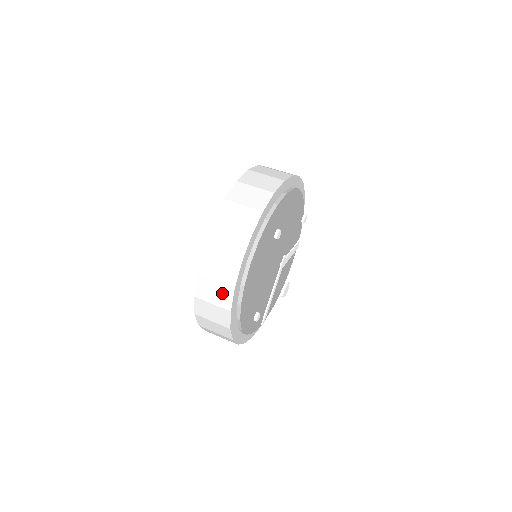
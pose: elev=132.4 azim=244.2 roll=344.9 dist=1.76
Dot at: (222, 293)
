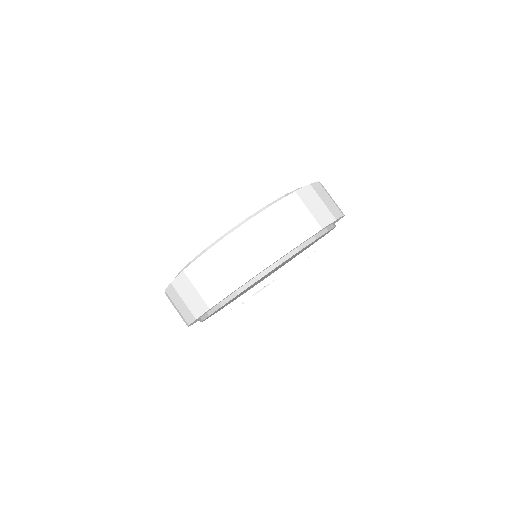
Dot at: occluded
